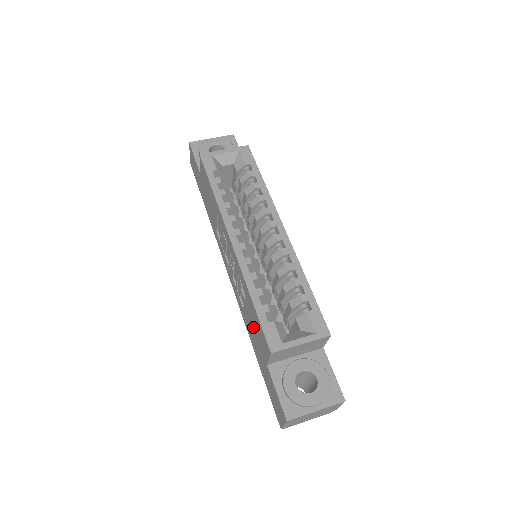
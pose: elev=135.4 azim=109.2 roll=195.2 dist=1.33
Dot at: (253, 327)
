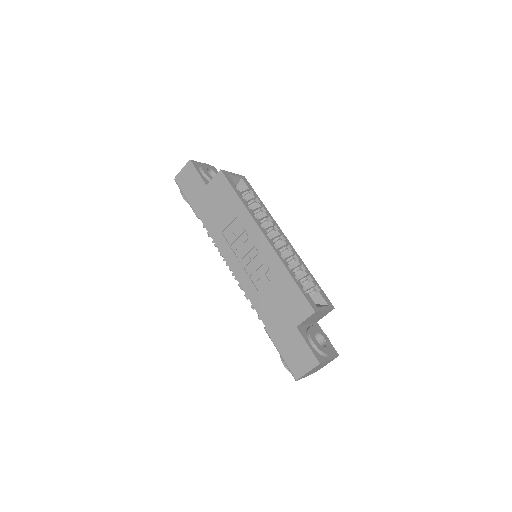
Dot at: (279, 301)
